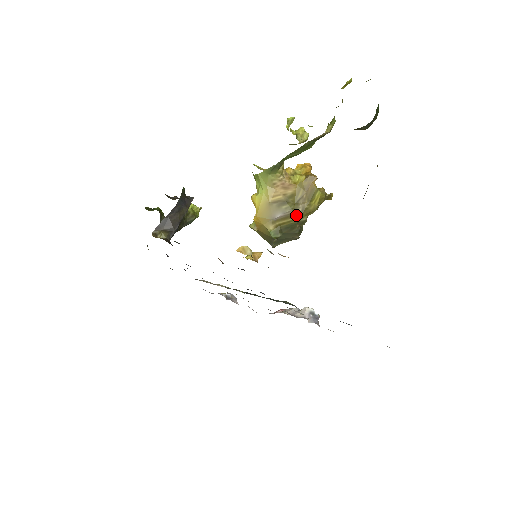
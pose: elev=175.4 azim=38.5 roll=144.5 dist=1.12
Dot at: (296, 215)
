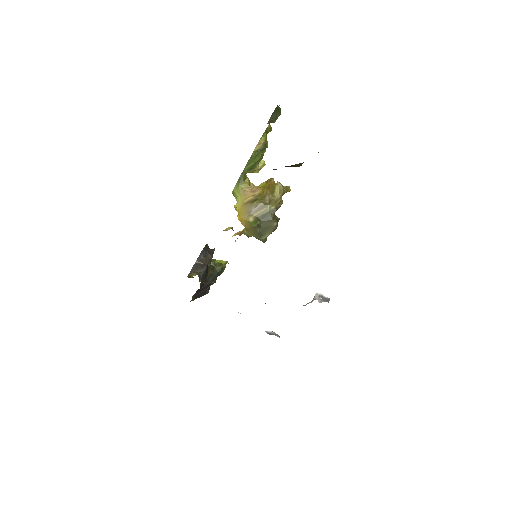
Dot at: (266, 206)
